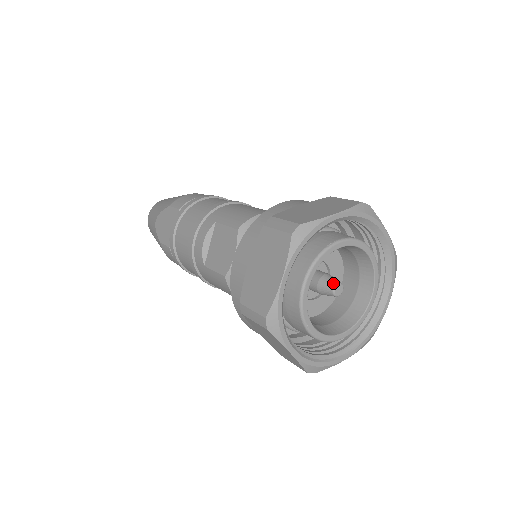
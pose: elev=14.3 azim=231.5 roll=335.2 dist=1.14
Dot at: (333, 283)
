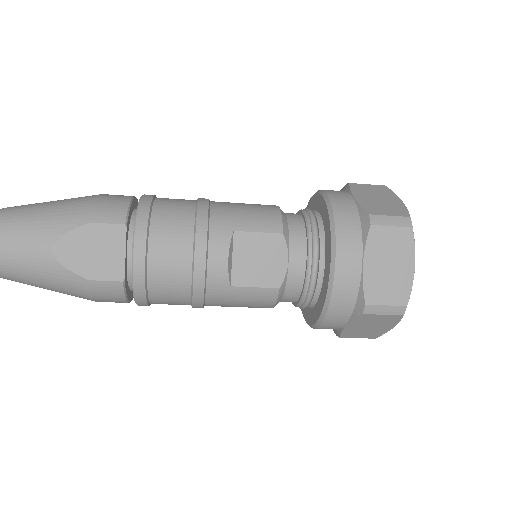
Dot at: occluded
